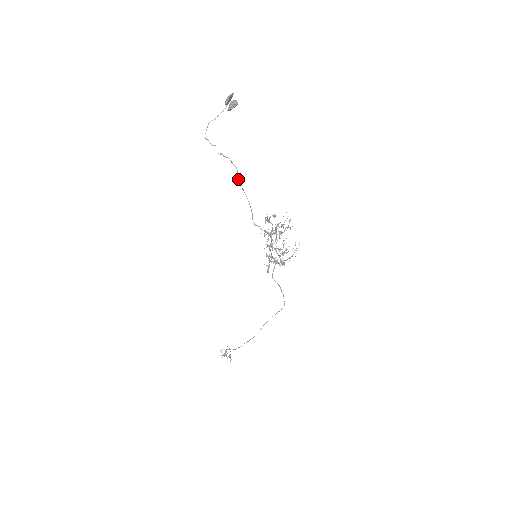
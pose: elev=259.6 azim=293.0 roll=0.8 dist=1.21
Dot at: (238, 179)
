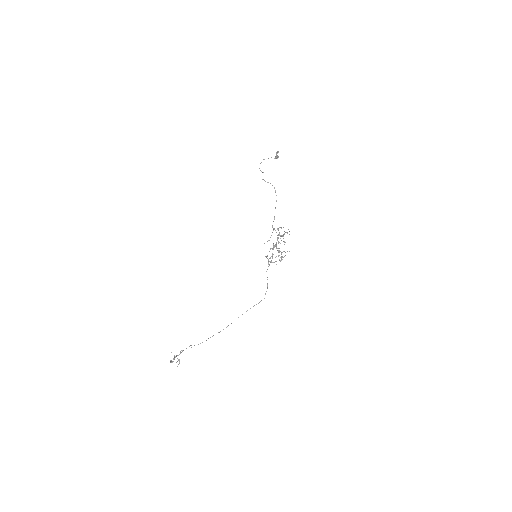
Dot at: occluded
